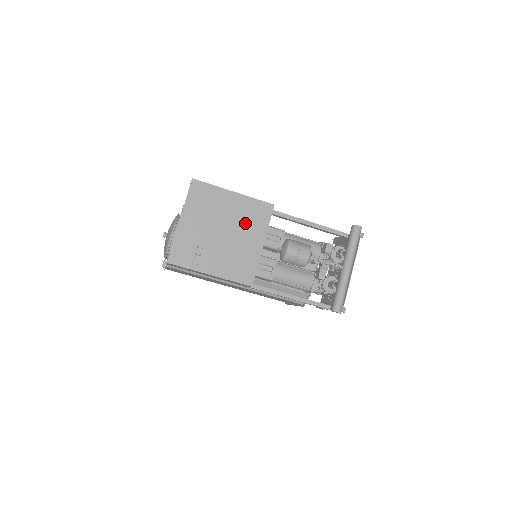
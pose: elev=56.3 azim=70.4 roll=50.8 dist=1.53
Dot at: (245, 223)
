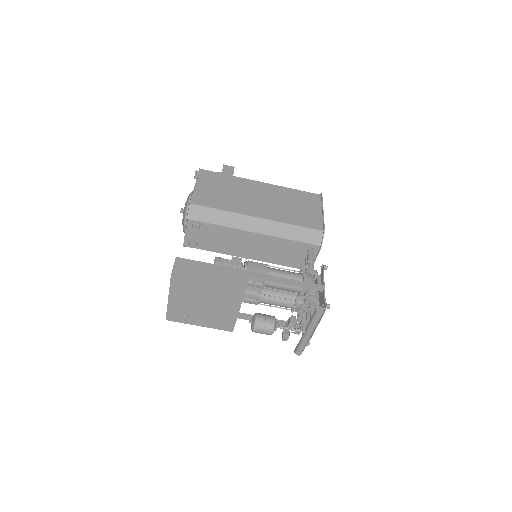
Dot at: (222, 300)
